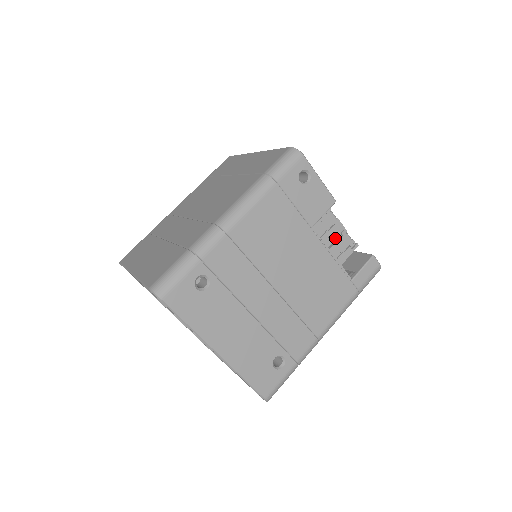
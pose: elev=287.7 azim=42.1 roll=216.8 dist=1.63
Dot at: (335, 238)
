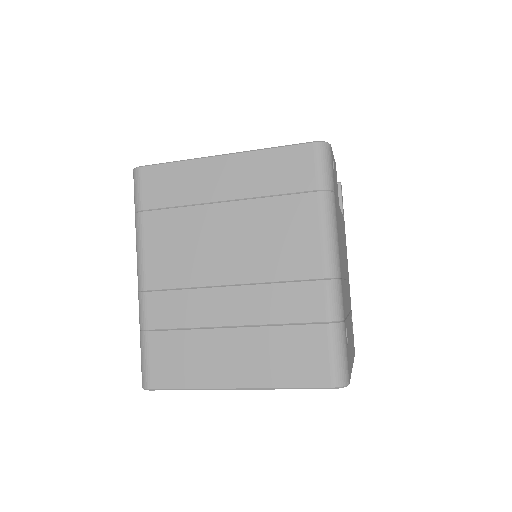
Dot at: occluded
